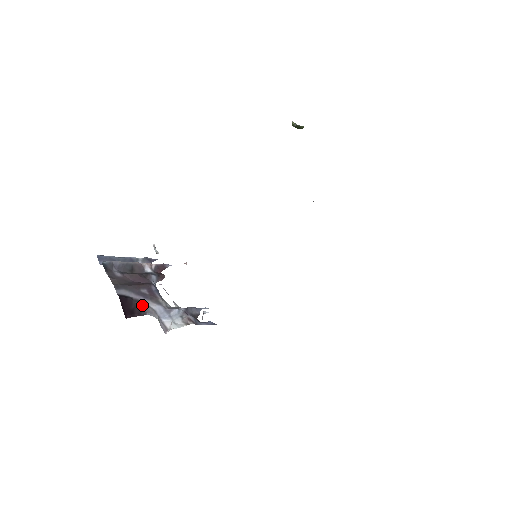
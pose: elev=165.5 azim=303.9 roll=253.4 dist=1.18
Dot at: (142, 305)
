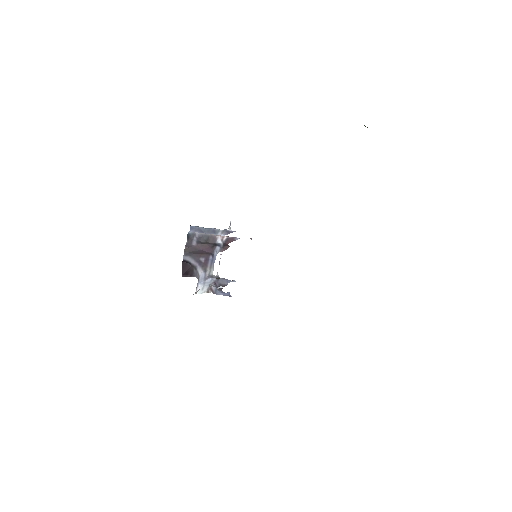
Dot at: (195, 270)
